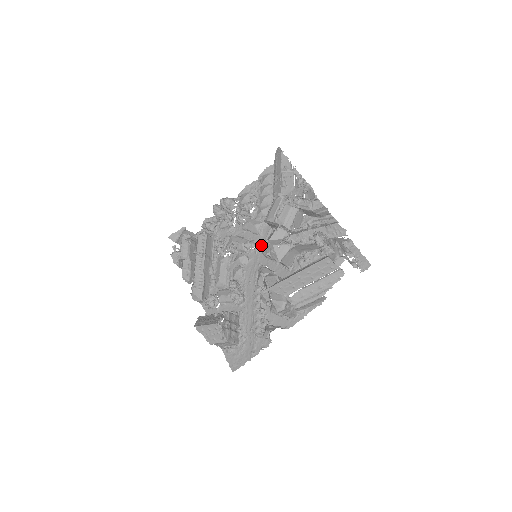
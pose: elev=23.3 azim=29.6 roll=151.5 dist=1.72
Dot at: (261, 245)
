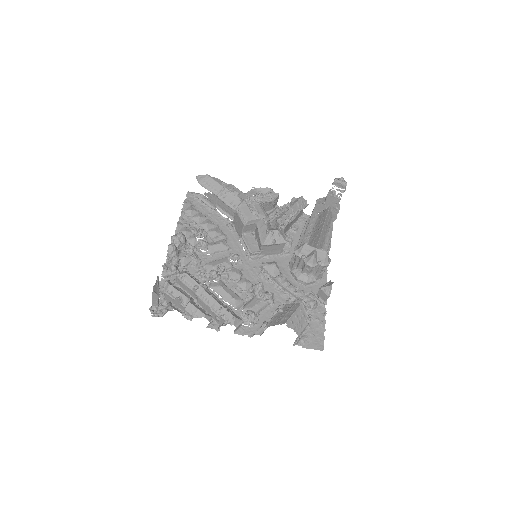
Dot at: (240, 255)
